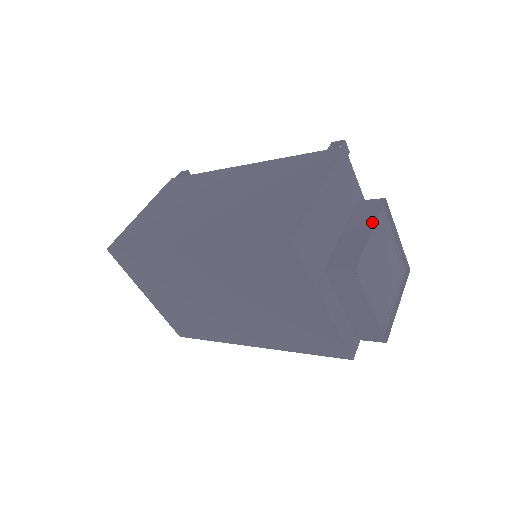
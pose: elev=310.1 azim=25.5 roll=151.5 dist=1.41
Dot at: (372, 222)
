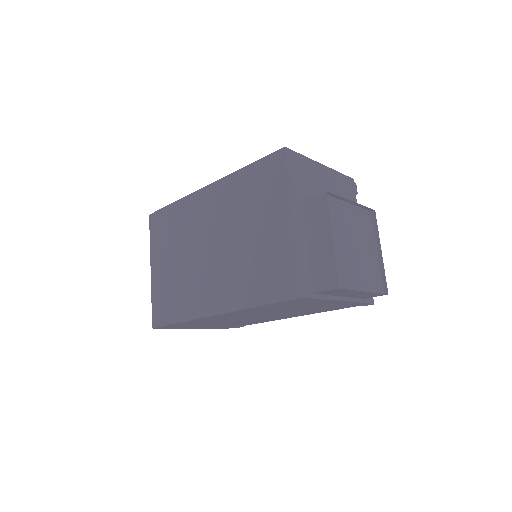
Dot at: (356, 204)
